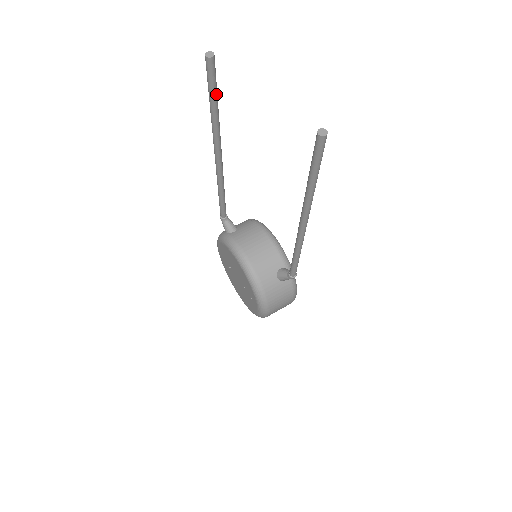
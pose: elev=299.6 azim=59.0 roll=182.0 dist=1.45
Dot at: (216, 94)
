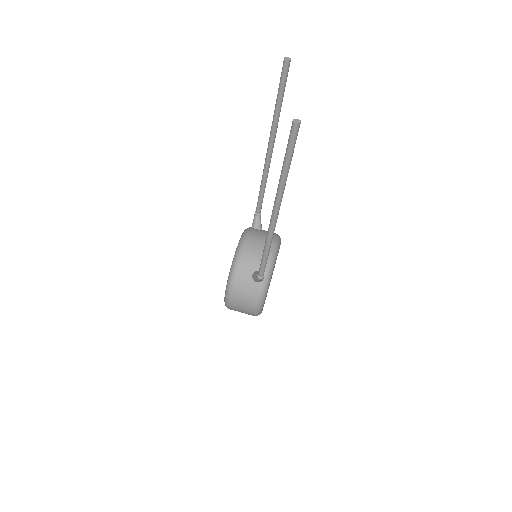
Dot at: (282, 93)
